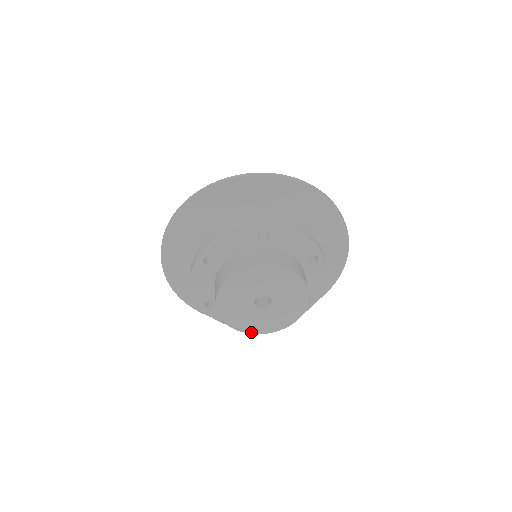
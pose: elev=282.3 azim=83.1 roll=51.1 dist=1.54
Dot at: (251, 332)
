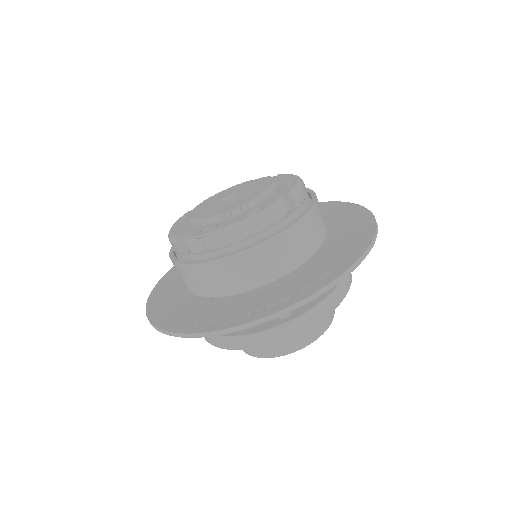
Dot at: occluded
